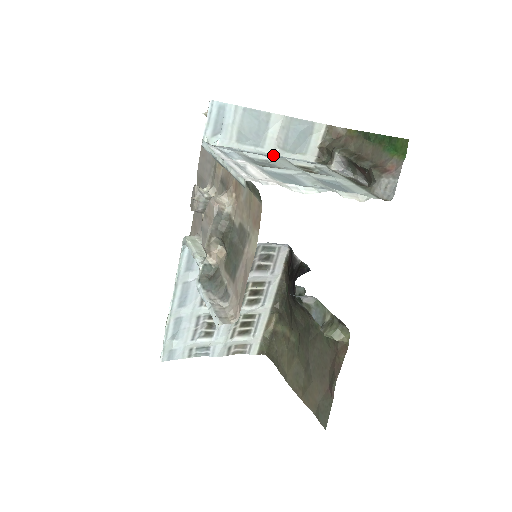
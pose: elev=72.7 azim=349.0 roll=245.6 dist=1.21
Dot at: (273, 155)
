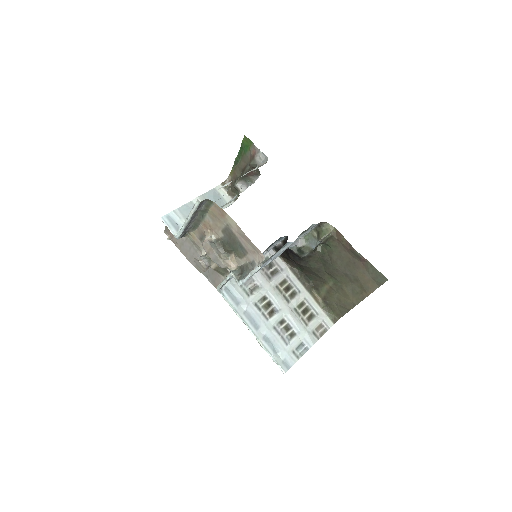
Dot at: occluded
